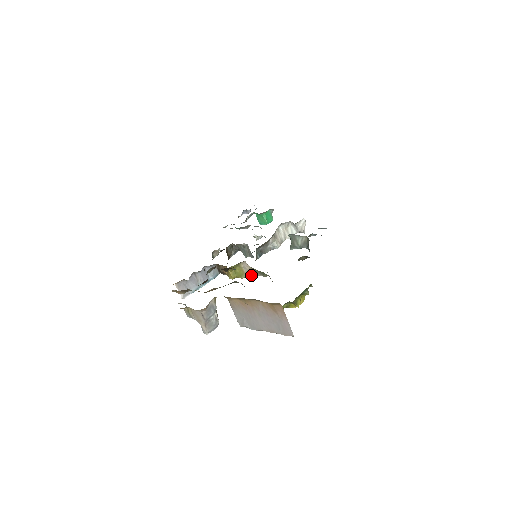
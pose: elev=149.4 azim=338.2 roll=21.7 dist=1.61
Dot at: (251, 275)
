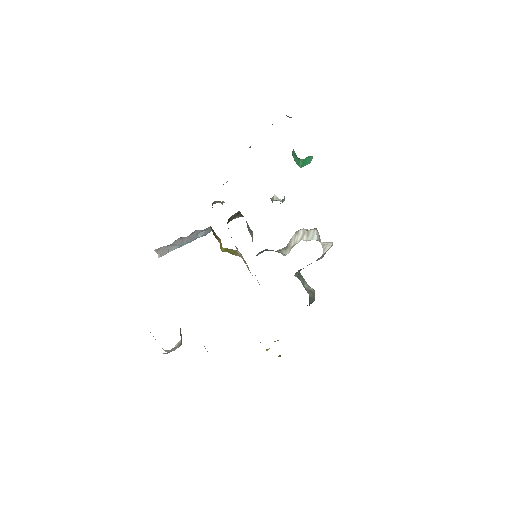
Dot at: (244, 261)
